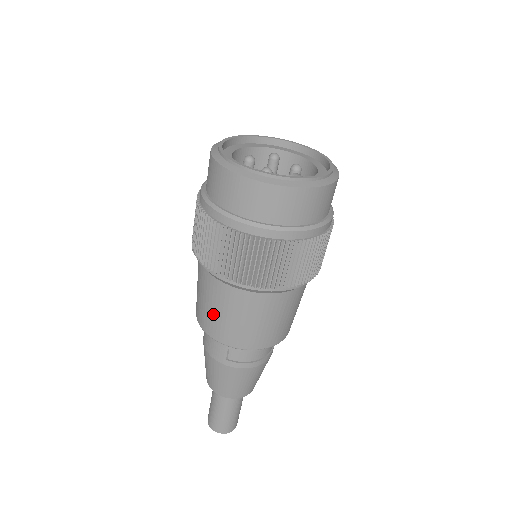
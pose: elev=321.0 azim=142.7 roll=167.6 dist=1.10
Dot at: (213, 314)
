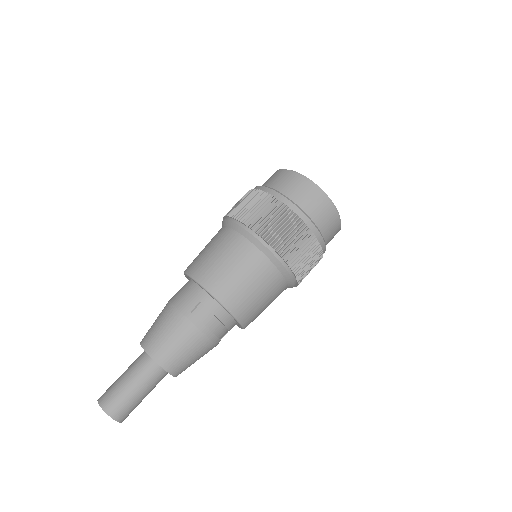
Dot at: (215, 260)
